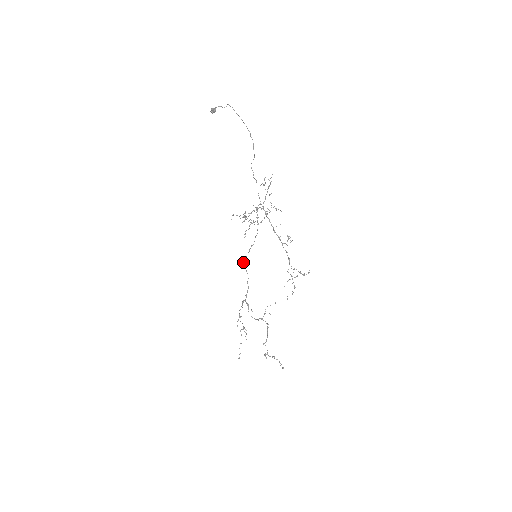
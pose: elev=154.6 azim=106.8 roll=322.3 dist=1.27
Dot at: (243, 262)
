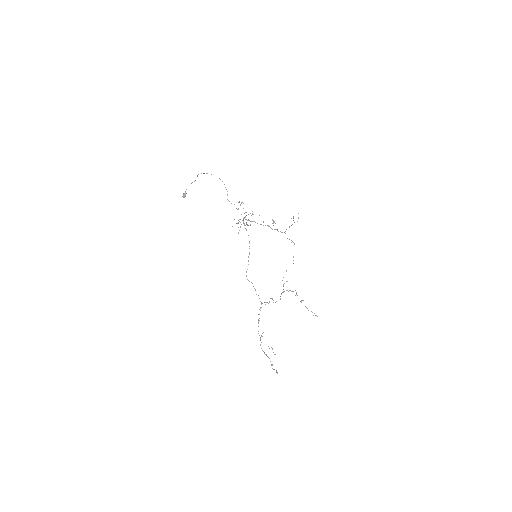
Dot at: occluded
